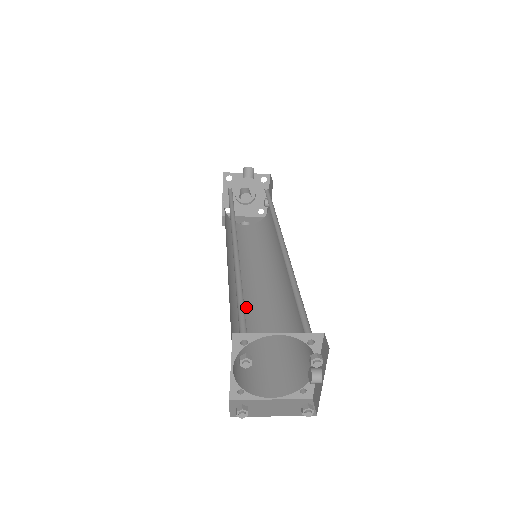
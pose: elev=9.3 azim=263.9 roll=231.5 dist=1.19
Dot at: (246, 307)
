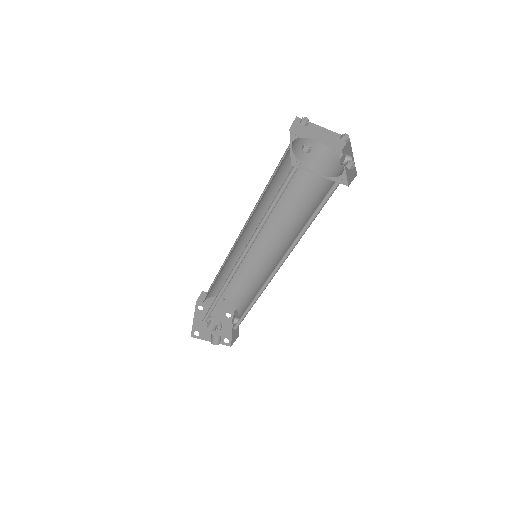
Dot at: occluded
